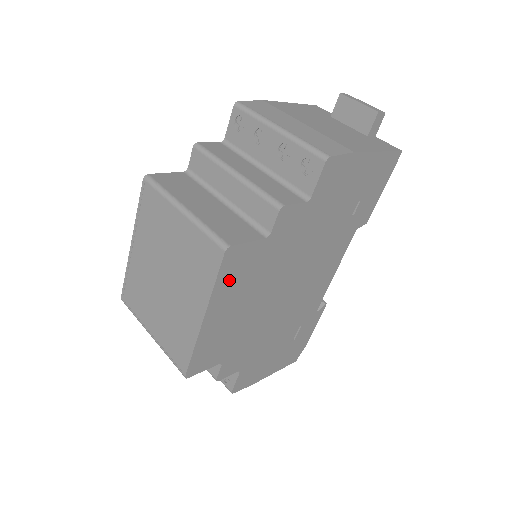
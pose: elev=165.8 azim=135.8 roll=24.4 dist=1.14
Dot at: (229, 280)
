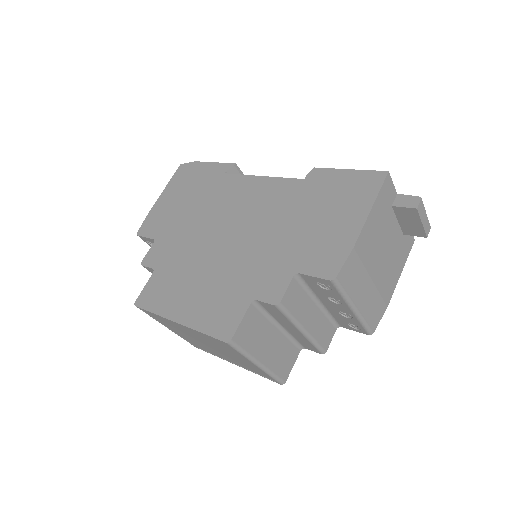
Dot at: occluded
